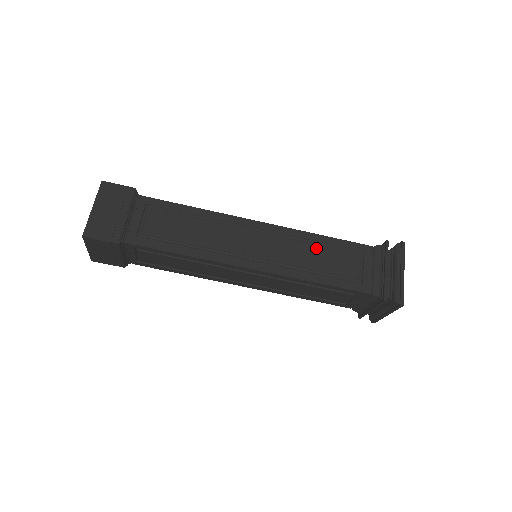
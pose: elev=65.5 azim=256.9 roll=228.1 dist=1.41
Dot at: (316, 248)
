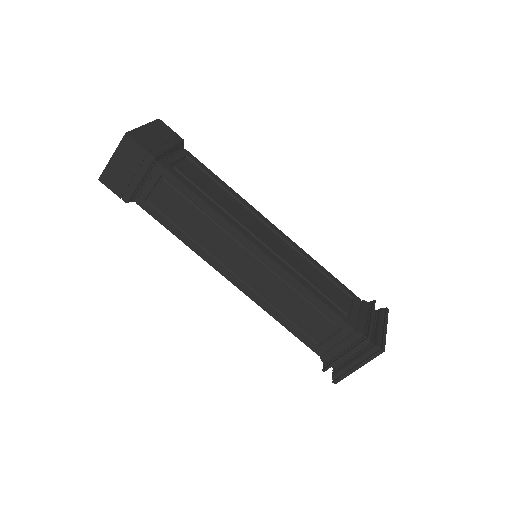
Dot at: (316, 271)
